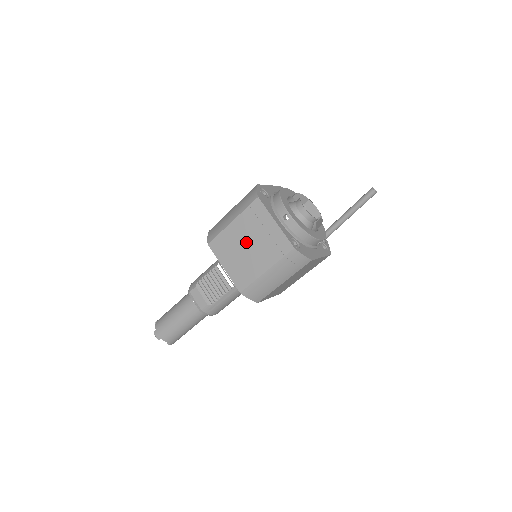
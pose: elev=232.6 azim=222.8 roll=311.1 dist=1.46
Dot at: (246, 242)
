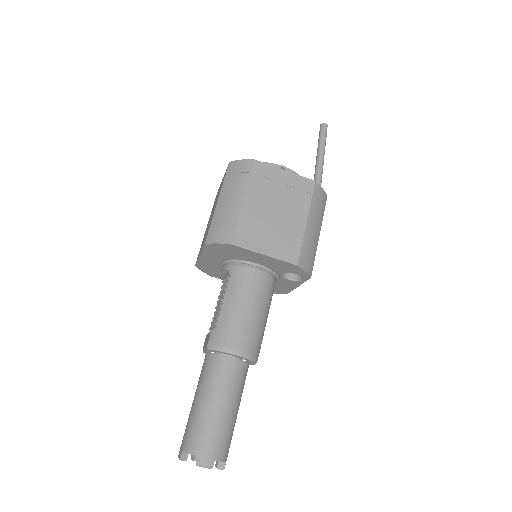
Dot at: (210, 218)
